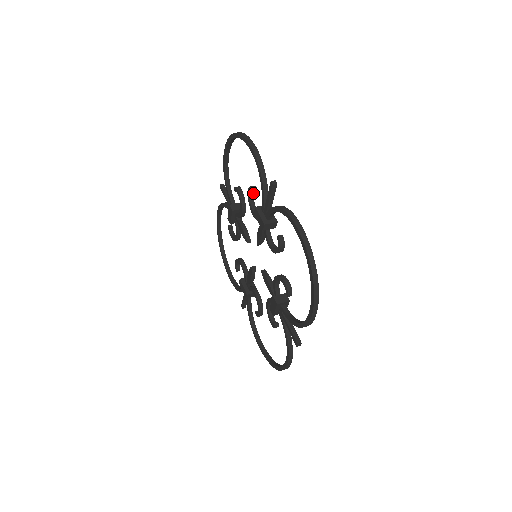
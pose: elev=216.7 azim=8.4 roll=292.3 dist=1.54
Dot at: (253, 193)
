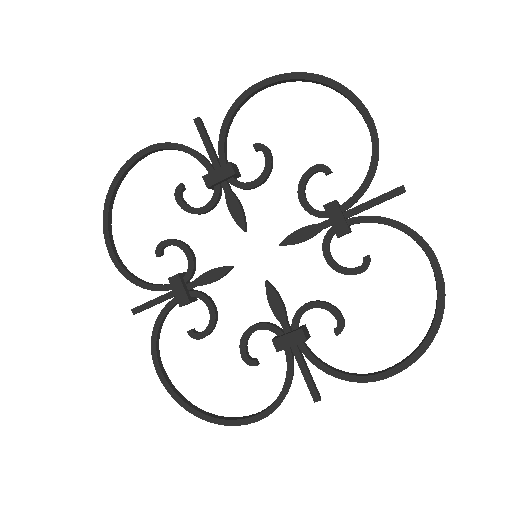
Dot at: (314, 173)
